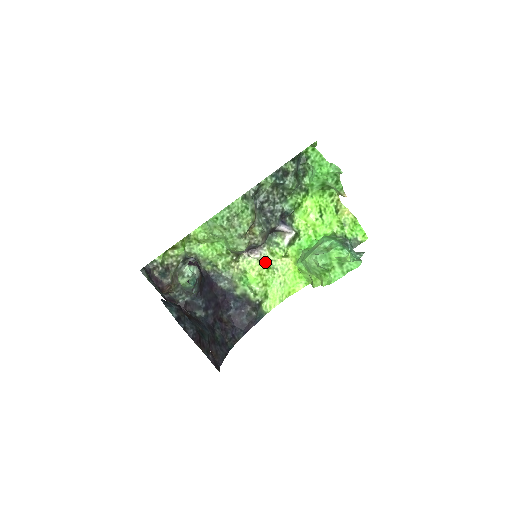
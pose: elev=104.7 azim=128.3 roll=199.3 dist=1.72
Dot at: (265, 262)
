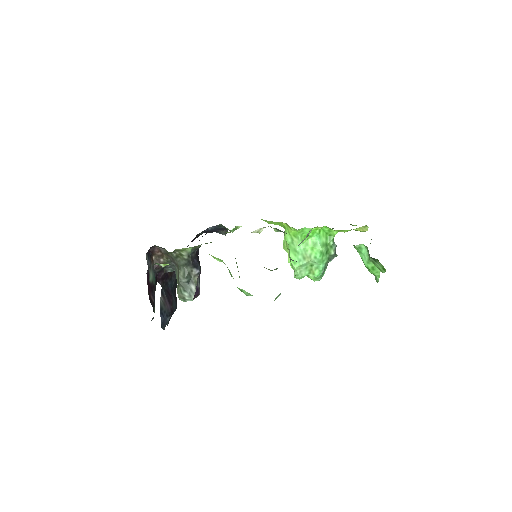
Dot at: occluded
